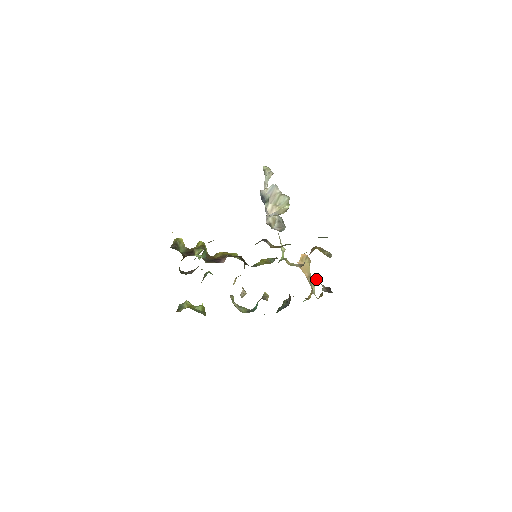
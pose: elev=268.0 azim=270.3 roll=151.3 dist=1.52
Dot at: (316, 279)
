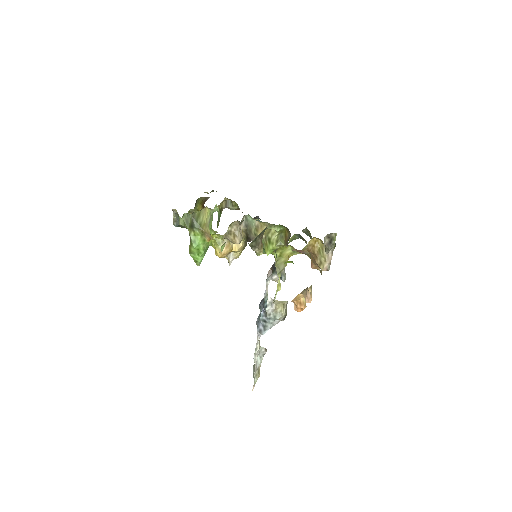
Dot at: occluded
